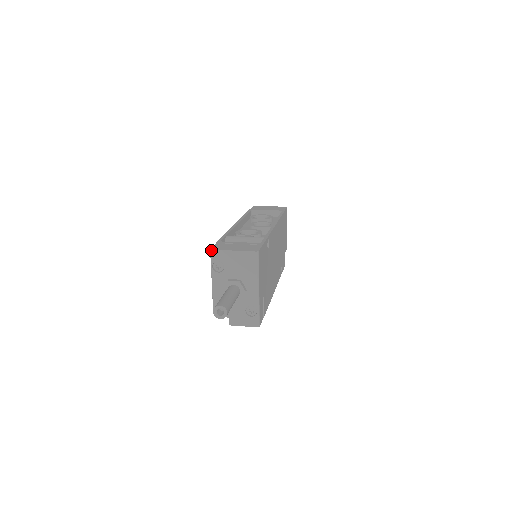
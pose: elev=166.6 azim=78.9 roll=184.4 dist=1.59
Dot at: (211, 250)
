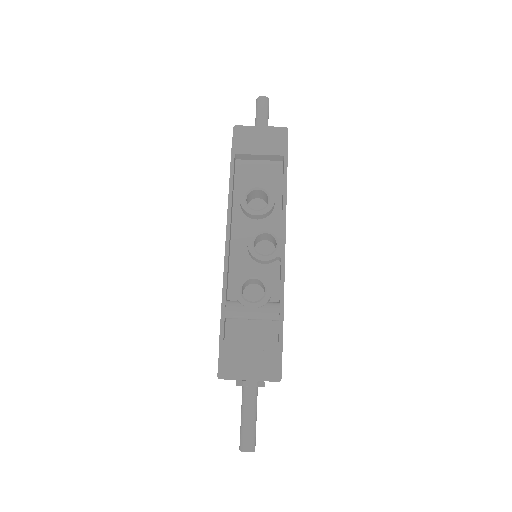
Dot at: occluded
